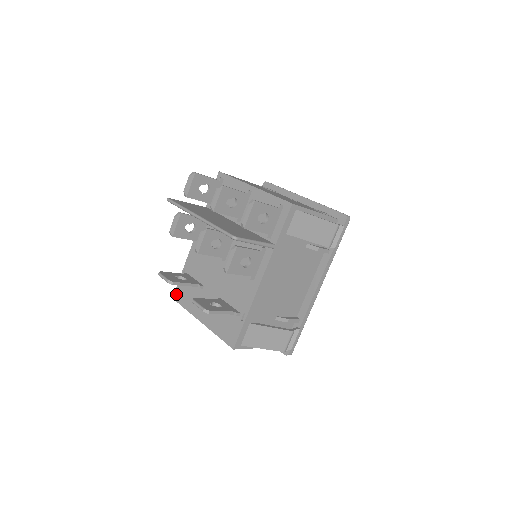
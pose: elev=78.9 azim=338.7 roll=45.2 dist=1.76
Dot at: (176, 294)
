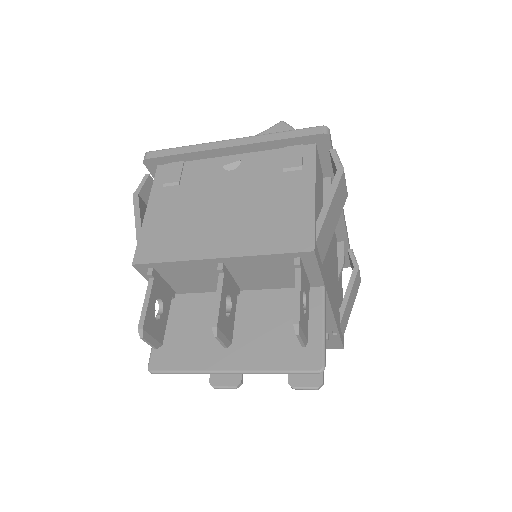
Dot at: occluded
